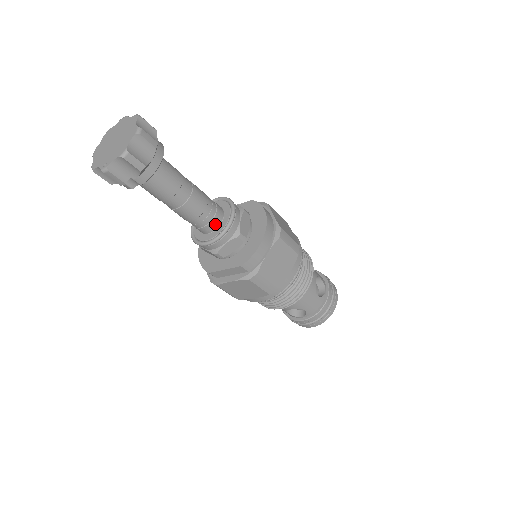
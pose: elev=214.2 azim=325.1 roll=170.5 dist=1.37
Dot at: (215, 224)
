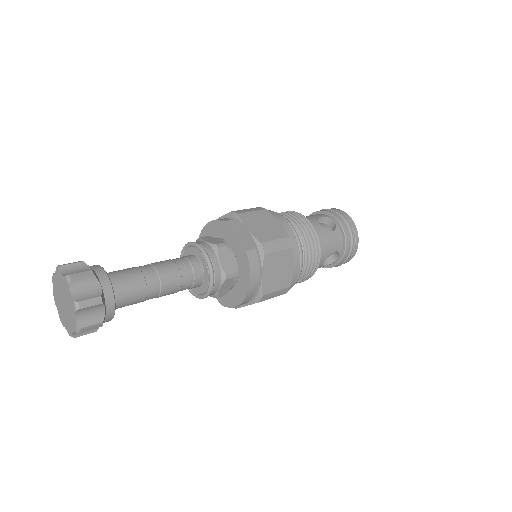
Dot at: occluded
